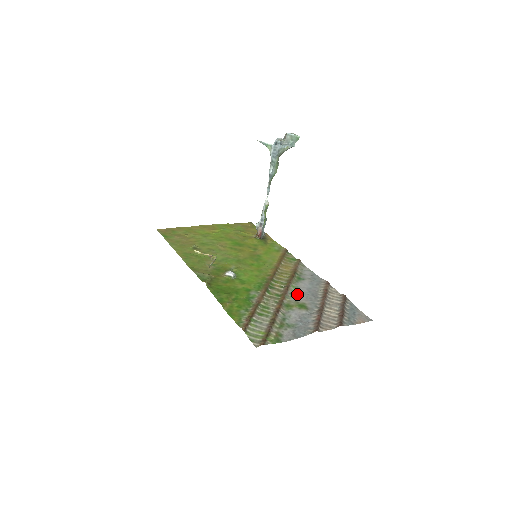
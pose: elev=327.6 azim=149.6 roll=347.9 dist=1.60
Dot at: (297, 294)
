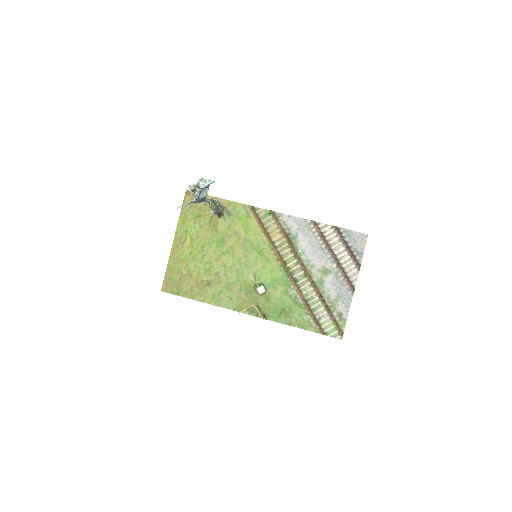
Dot at: (310, 260)
